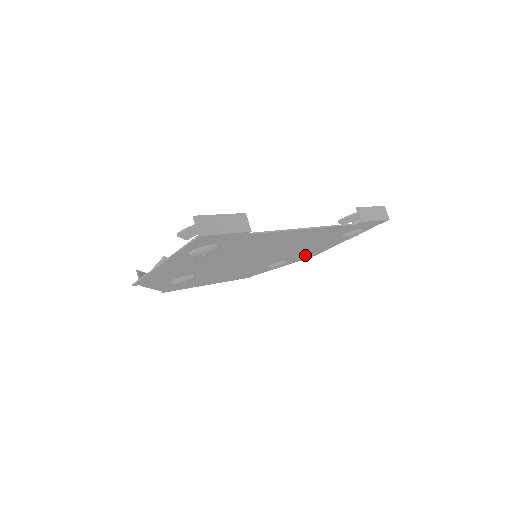
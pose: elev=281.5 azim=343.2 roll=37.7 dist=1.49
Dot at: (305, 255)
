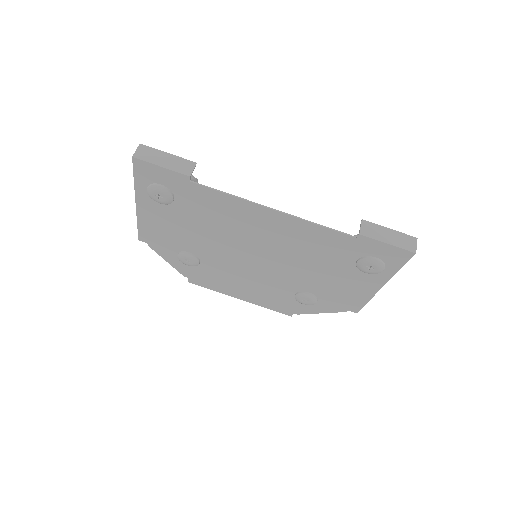
Dot at: (340, 297)
